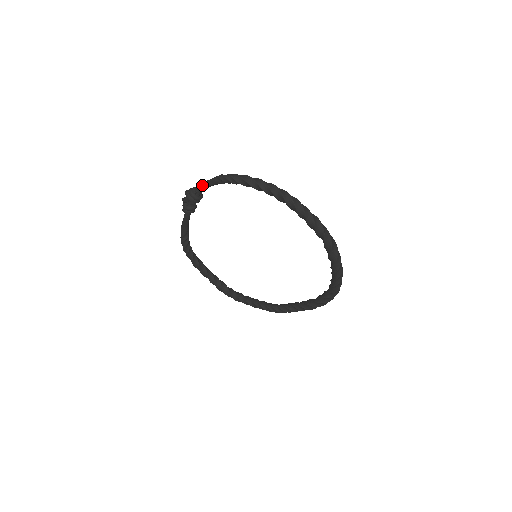
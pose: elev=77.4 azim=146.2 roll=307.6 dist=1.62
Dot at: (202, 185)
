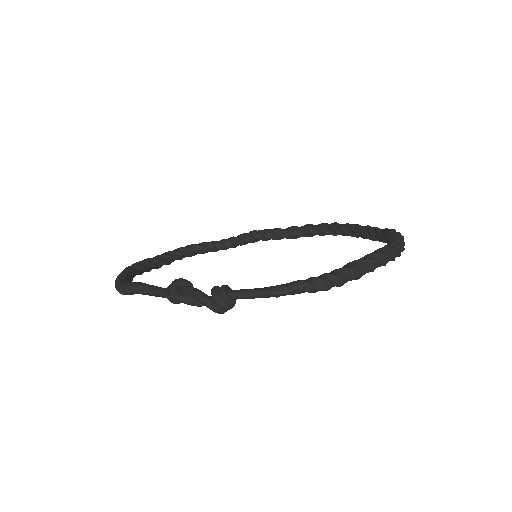
Dot at: occluded
